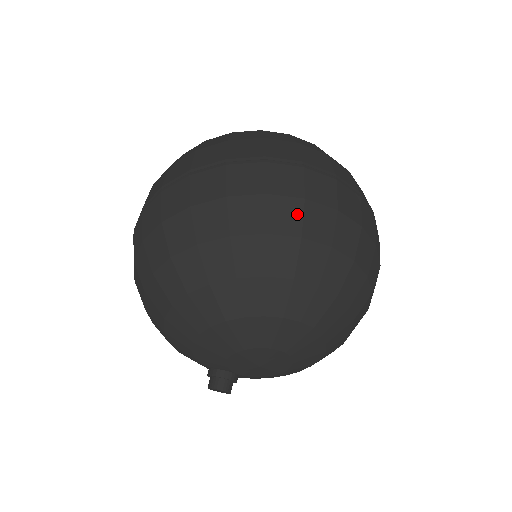
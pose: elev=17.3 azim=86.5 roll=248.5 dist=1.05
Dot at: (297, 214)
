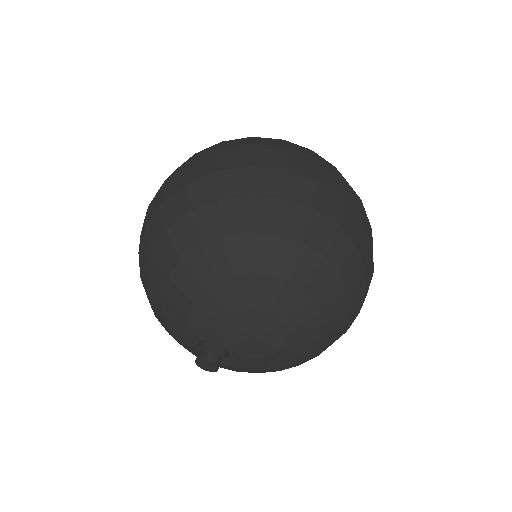
Dot at: (311, 191)
